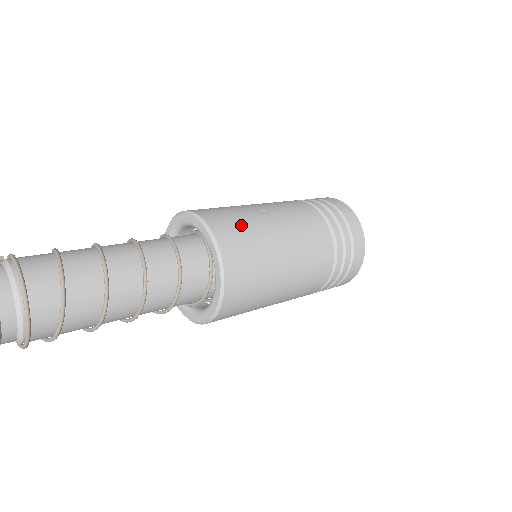
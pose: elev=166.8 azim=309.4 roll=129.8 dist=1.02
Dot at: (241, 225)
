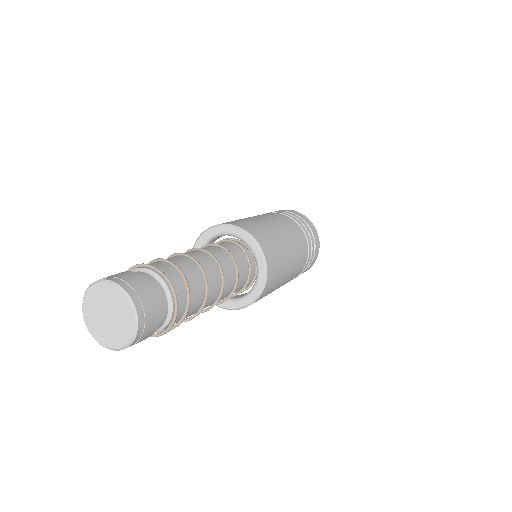
Dot at: occluded
